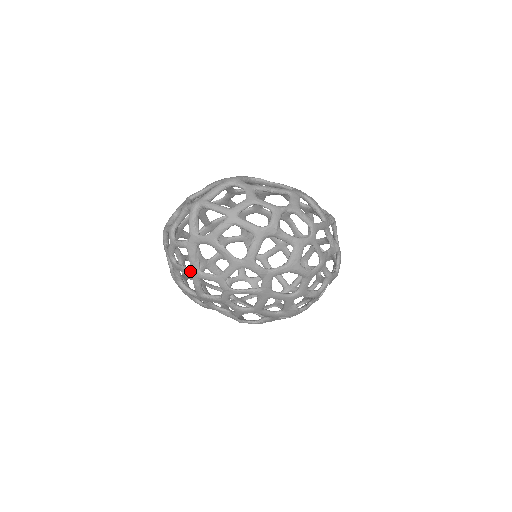
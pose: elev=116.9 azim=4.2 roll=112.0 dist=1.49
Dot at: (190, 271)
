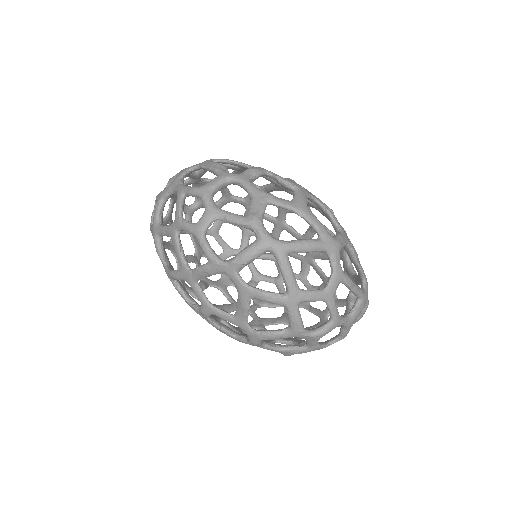
Dot at: (186, 269)
